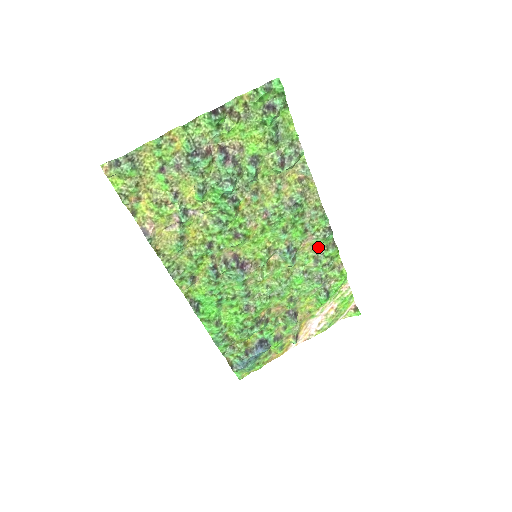
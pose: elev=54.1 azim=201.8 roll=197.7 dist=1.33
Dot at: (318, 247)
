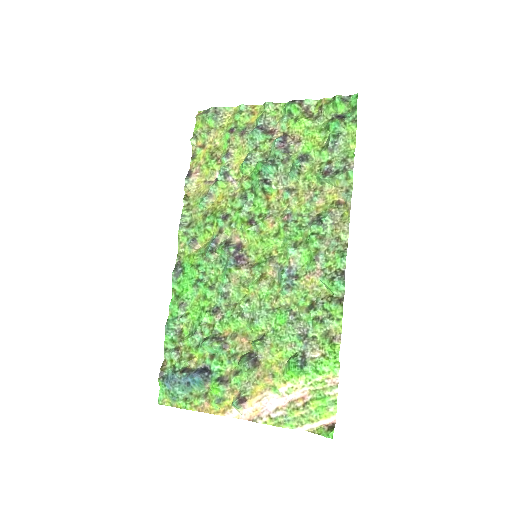
Dot at: (323, 294)
